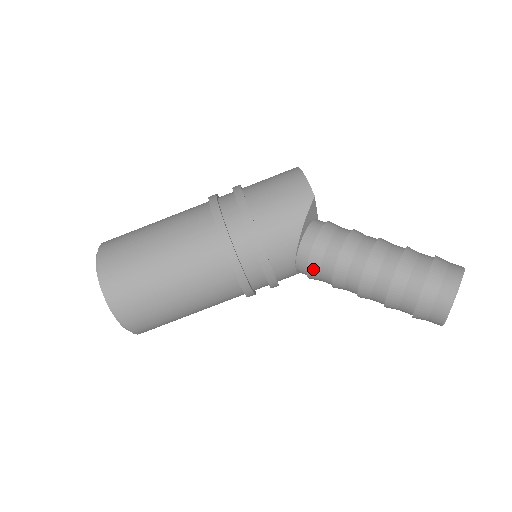
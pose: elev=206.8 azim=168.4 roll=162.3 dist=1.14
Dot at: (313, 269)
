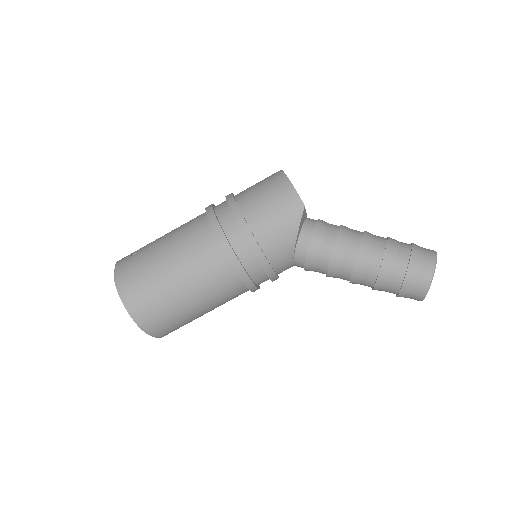
Dot at: (309, 266)
